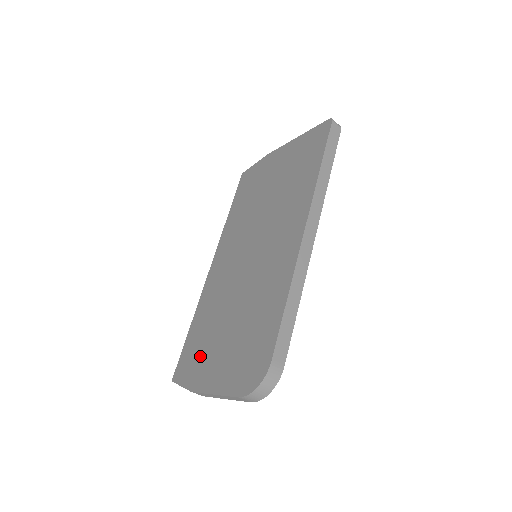
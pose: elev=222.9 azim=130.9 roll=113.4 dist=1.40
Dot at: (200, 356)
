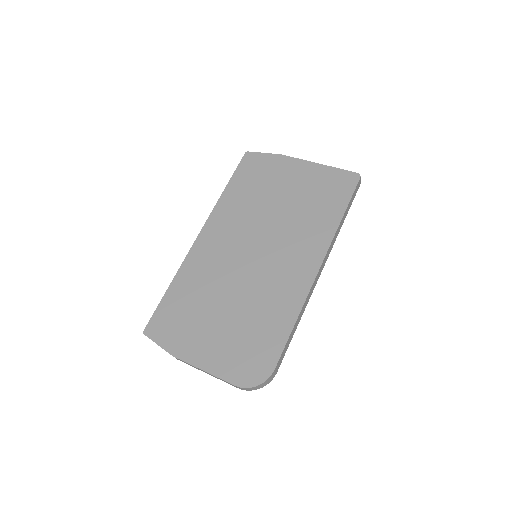
Dot at: (185, 326)
